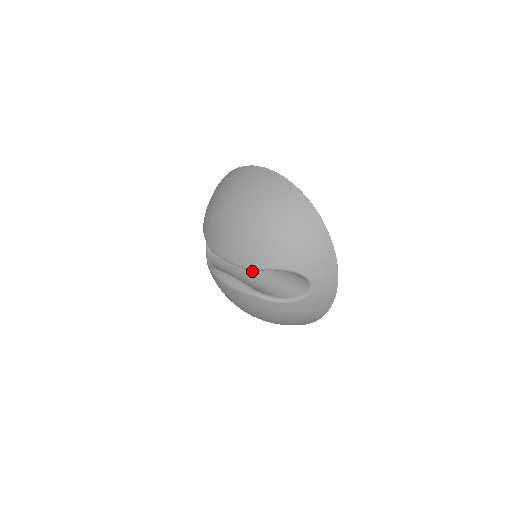
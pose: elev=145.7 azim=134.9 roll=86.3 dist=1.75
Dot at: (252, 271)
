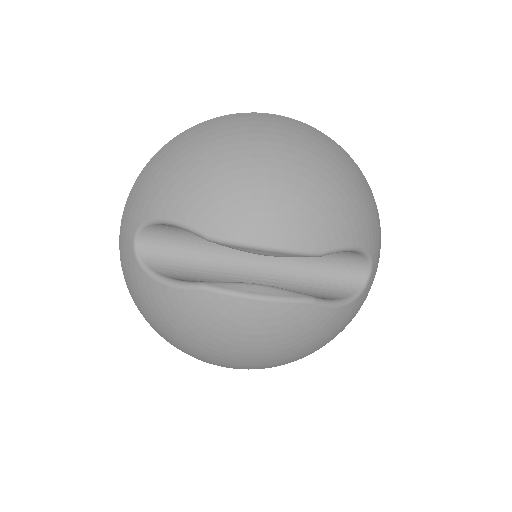
Dot at: (261, 278)
